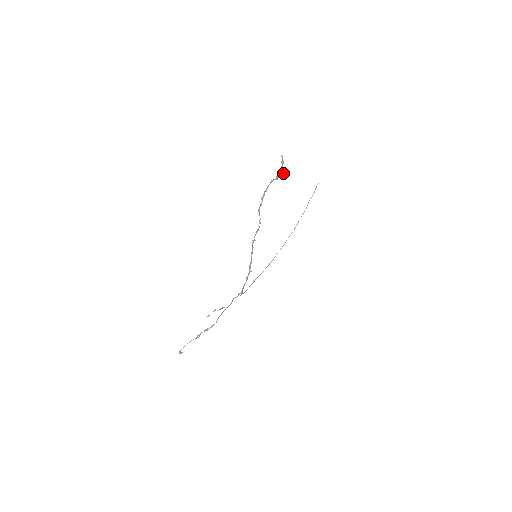
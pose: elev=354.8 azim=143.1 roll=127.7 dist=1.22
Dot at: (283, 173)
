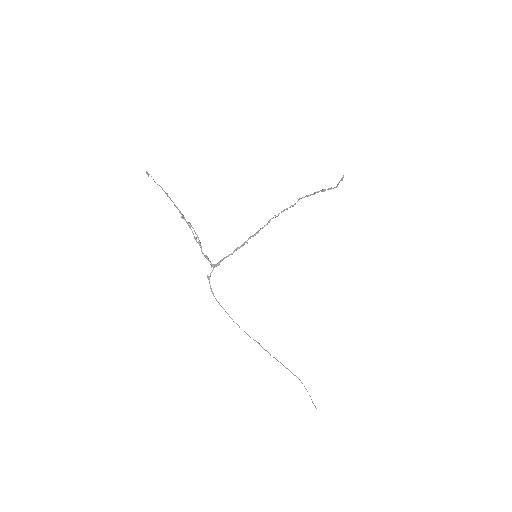
Dot at: occluded
